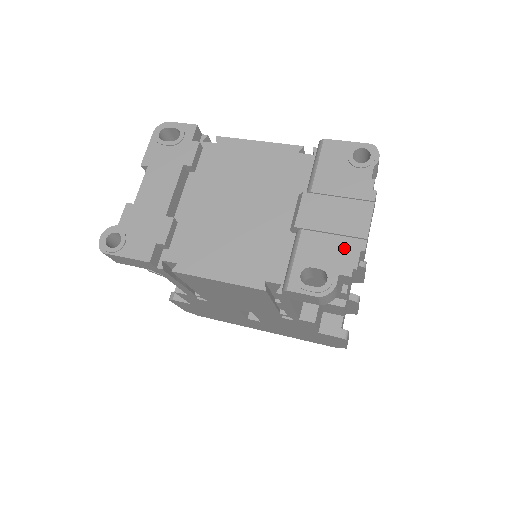
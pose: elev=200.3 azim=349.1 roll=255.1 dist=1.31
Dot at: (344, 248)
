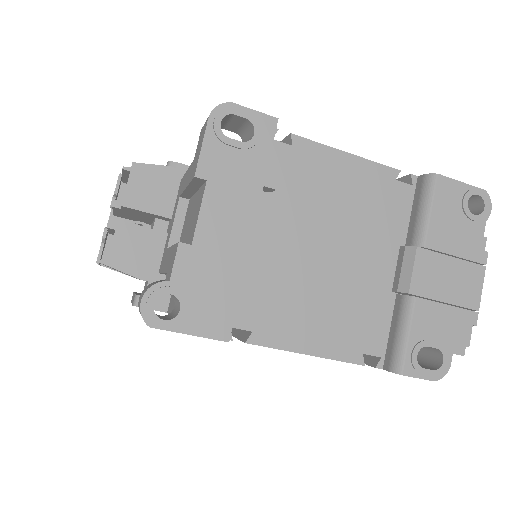
Dot at: (458, 322)
